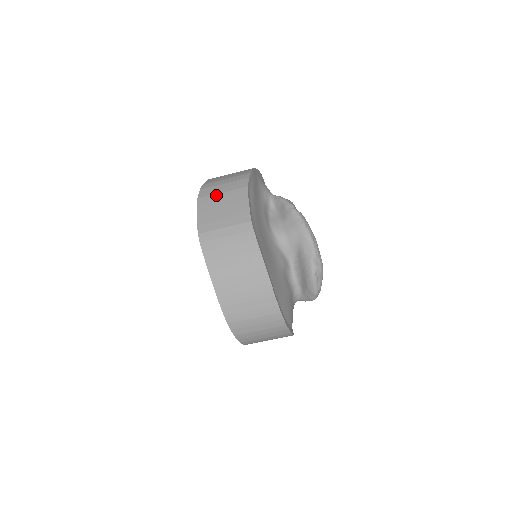
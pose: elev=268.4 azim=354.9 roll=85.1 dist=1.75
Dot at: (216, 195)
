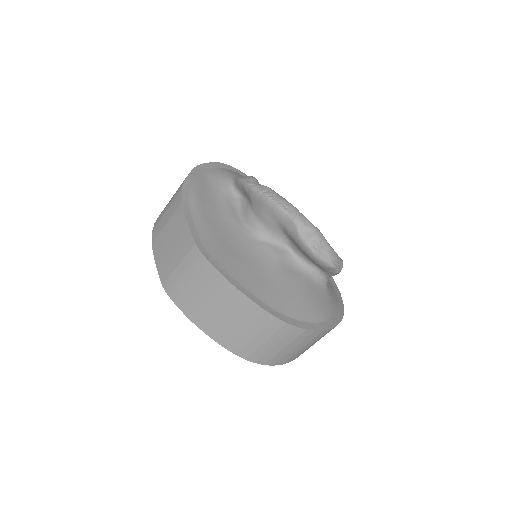
Dot at: (162, 230)
